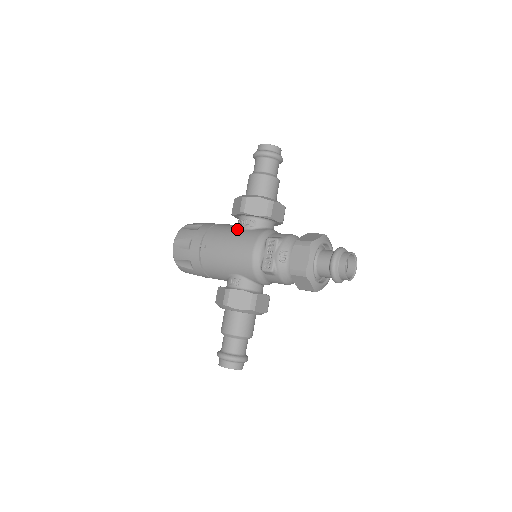
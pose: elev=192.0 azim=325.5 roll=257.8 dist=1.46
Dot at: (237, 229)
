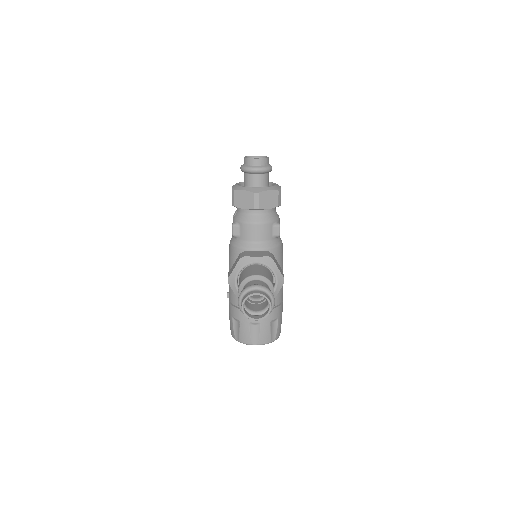
Dot at: occluded
